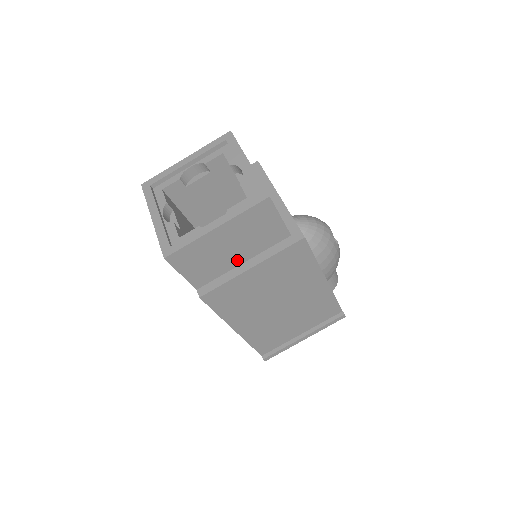
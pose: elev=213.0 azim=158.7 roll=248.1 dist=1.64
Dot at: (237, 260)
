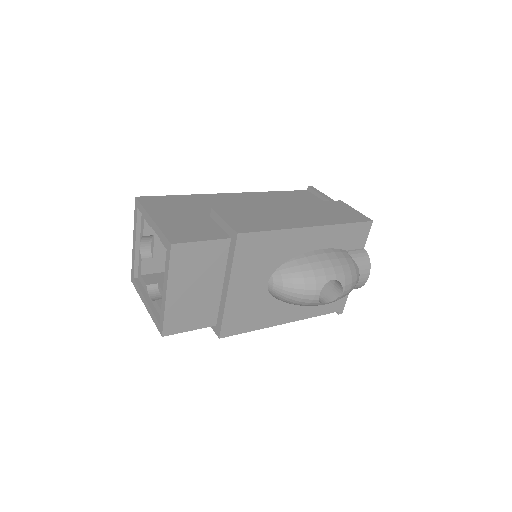
Dot at: occluded
